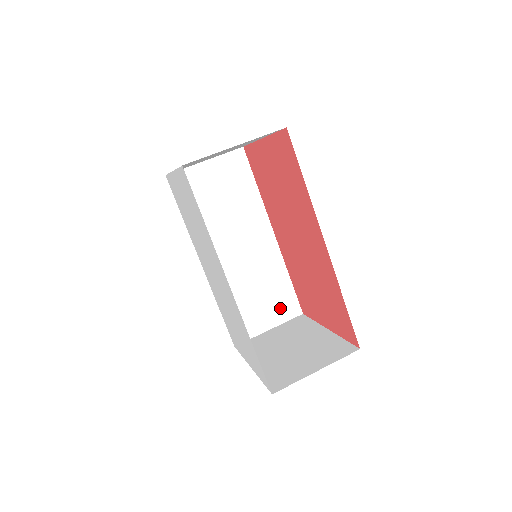
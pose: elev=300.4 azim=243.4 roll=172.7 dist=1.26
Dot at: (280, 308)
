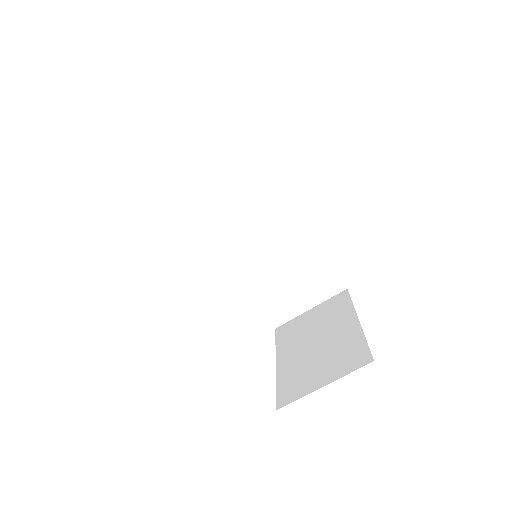
Dot at: (319, 286)
